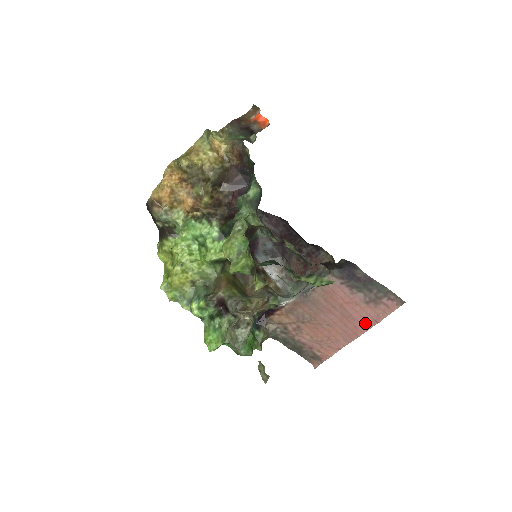
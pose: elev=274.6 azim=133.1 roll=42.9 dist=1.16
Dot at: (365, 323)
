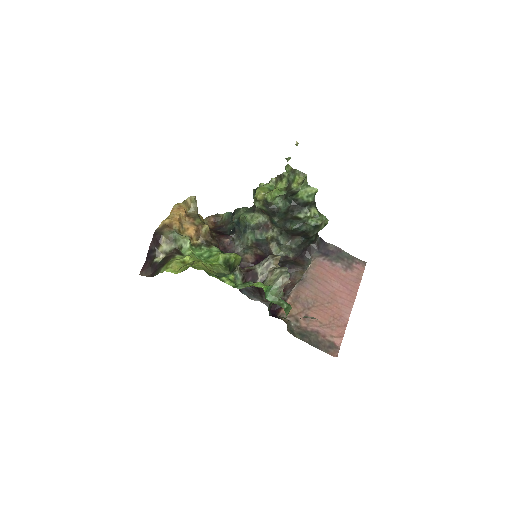
Dot at: (352, 288)
